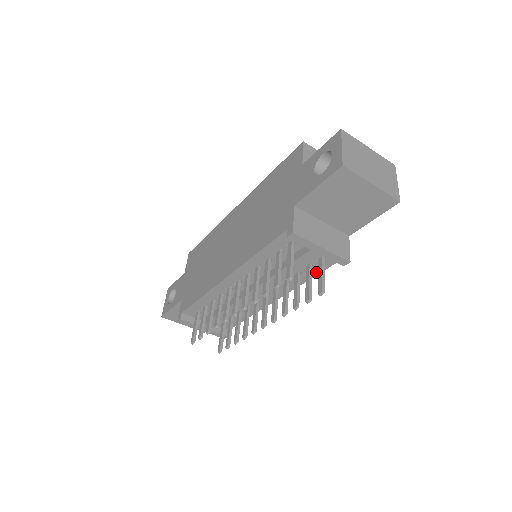
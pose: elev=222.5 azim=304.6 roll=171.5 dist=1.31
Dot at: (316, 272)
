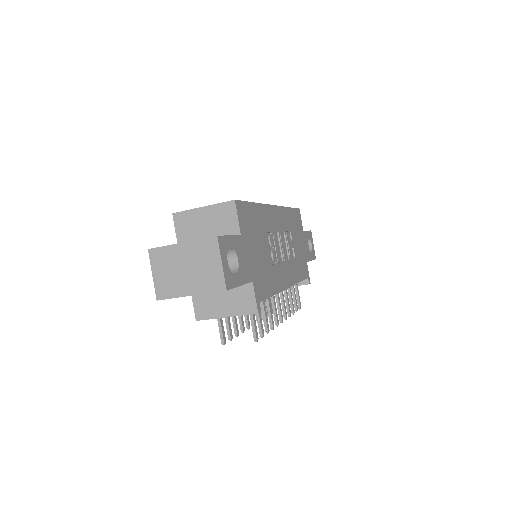
Dot at: occluded
